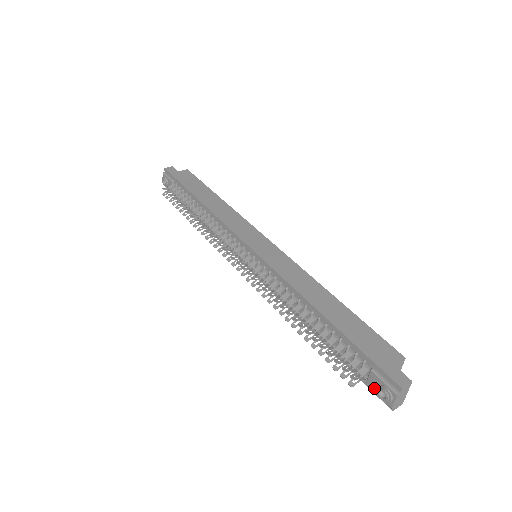
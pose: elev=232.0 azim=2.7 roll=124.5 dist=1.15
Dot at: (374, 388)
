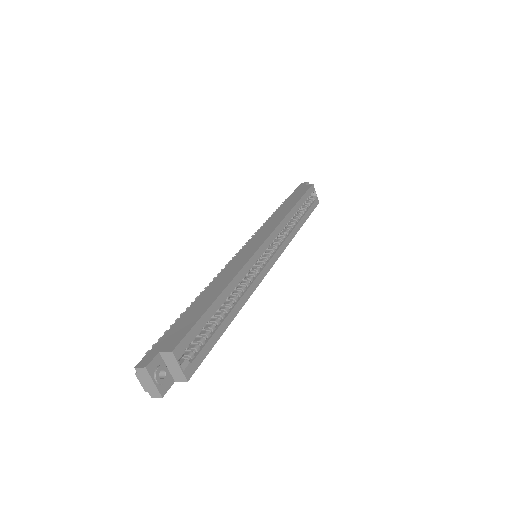
Dot at: occluded
